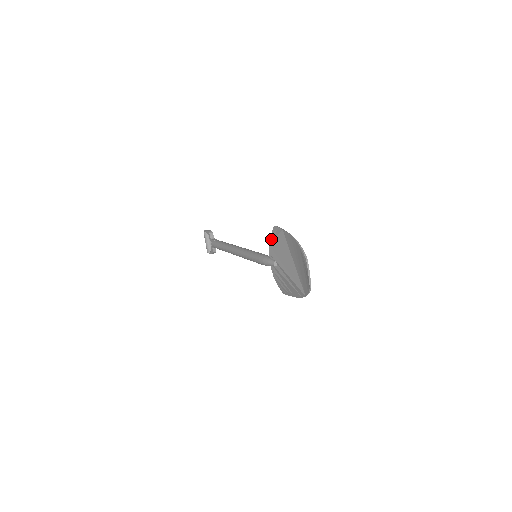
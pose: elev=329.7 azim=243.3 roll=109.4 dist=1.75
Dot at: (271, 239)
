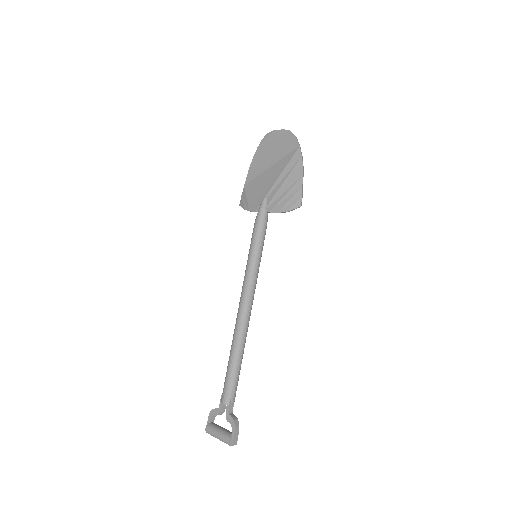
Dot at: (246, 207)
